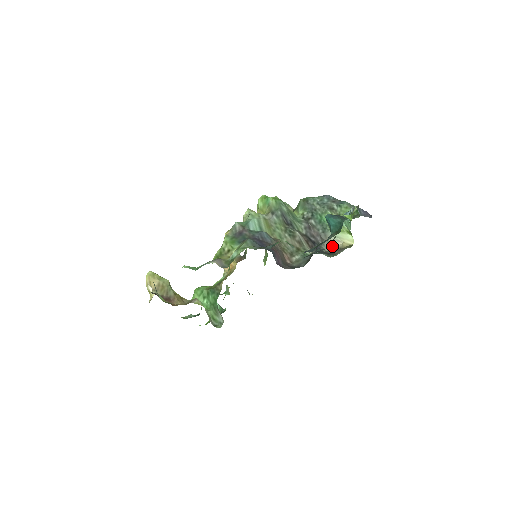
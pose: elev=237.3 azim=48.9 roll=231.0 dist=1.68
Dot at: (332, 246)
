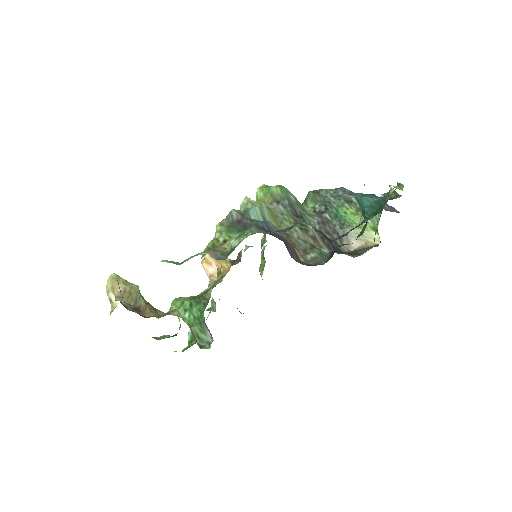
Dot at: (353, 246)
